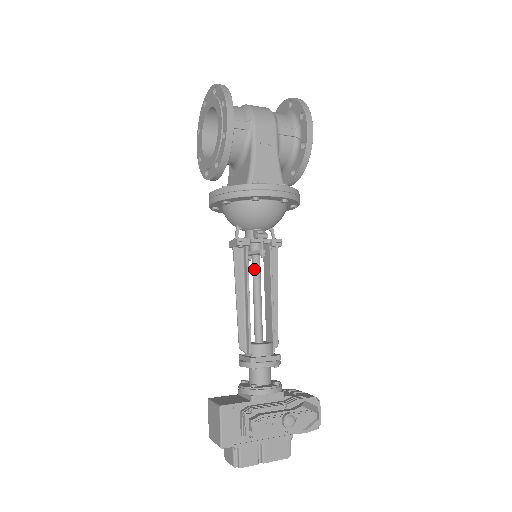
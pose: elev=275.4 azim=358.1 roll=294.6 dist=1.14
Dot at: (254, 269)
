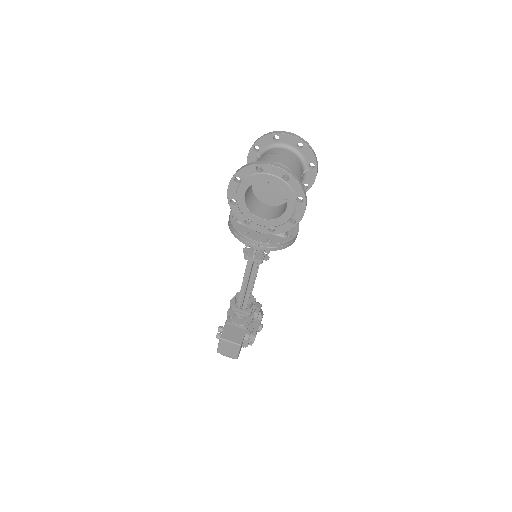
Dot at: occluded
